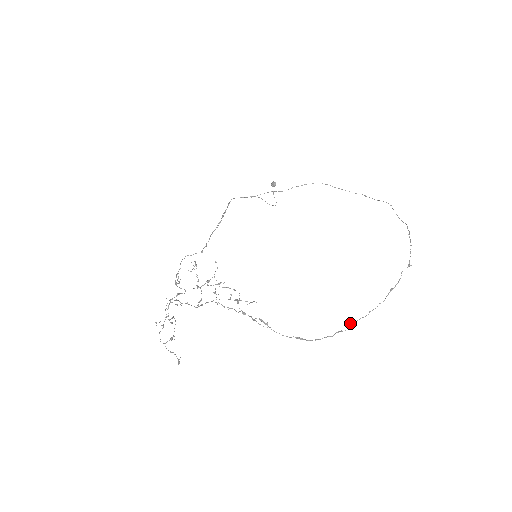
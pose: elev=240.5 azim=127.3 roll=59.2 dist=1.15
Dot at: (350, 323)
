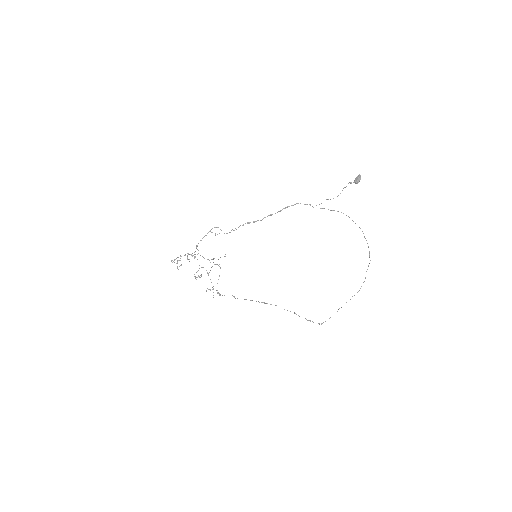
Dot at: (265, 303)
